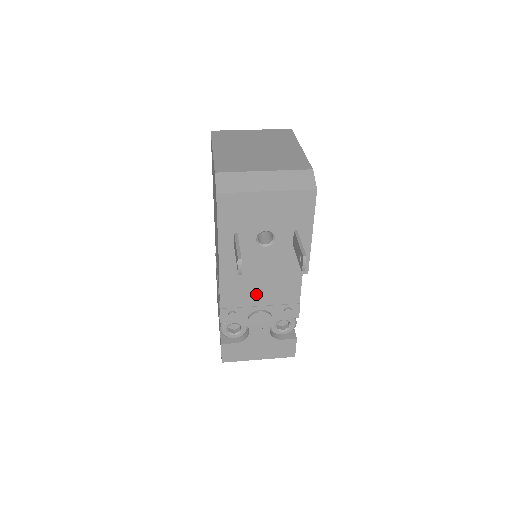
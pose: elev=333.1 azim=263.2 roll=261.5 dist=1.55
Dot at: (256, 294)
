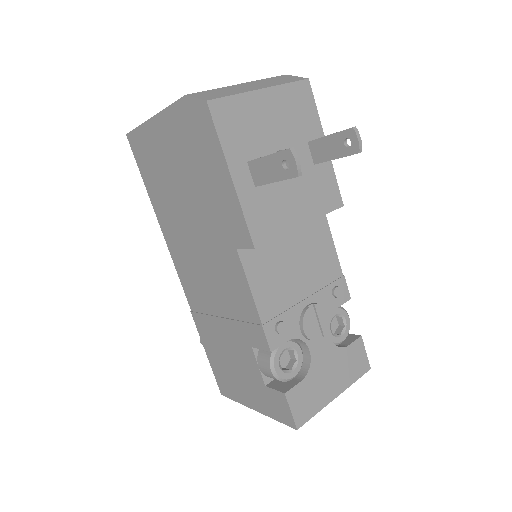
Dot at: (294, 280)
